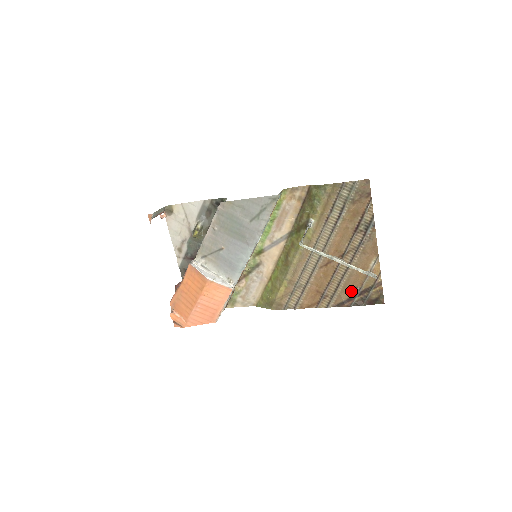
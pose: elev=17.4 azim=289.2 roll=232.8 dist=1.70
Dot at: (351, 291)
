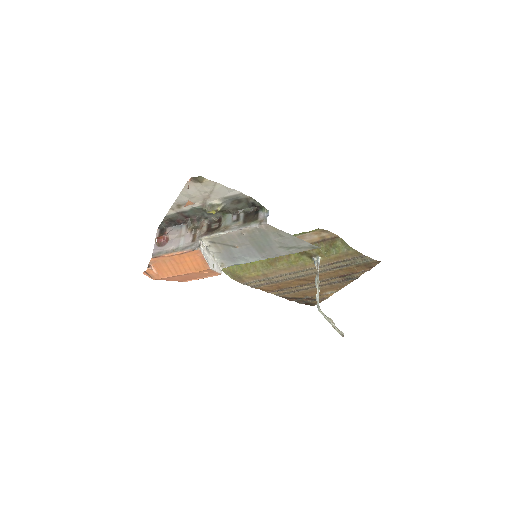
Dot at: (301, 296)
